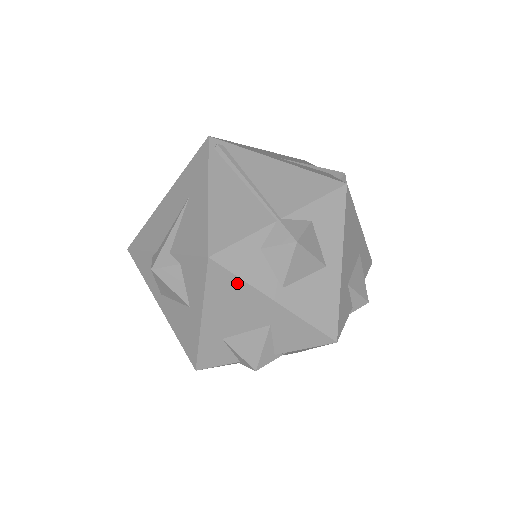
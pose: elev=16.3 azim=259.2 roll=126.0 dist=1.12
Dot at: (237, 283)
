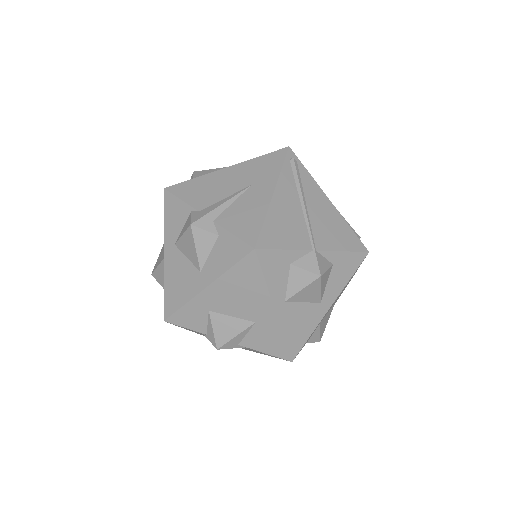
Dot at: (259, 279)
